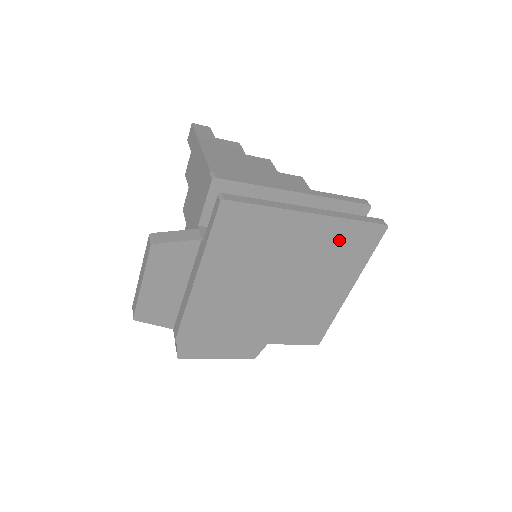
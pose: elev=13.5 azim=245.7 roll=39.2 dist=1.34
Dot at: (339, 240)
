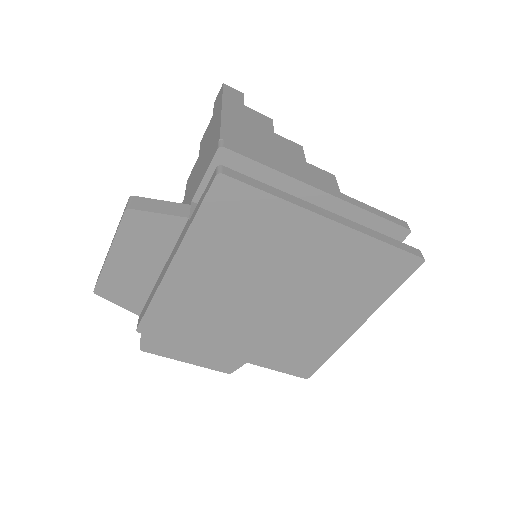
Dot at: (358, 262)
